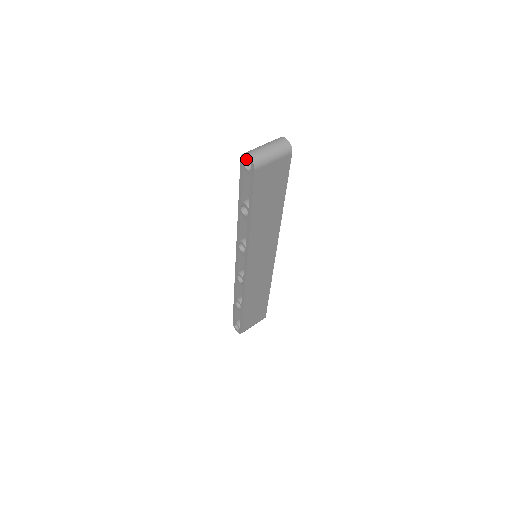
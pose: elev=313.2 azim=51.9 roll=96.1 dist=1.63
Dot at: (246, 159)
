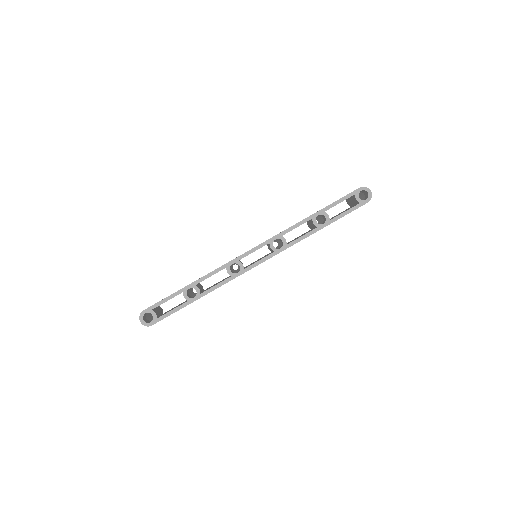
Dot at: occluded
